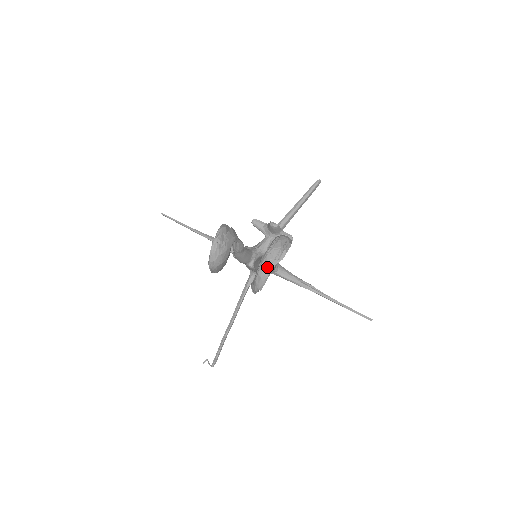
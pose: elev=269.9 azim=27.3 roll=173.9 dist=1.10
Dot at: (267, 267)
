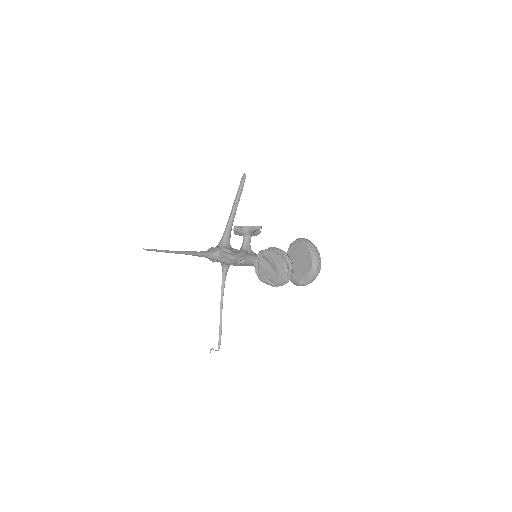
Dot at: (319, 267)
